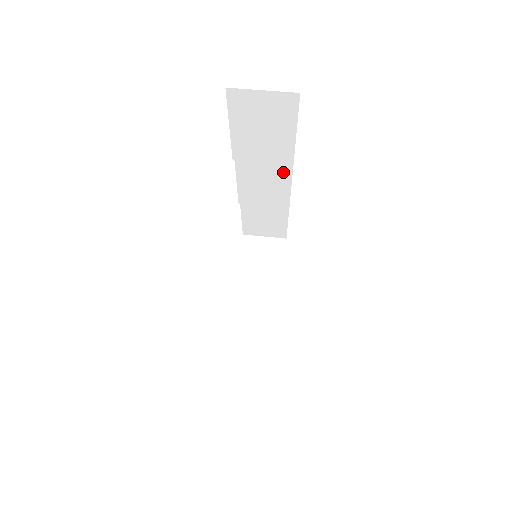
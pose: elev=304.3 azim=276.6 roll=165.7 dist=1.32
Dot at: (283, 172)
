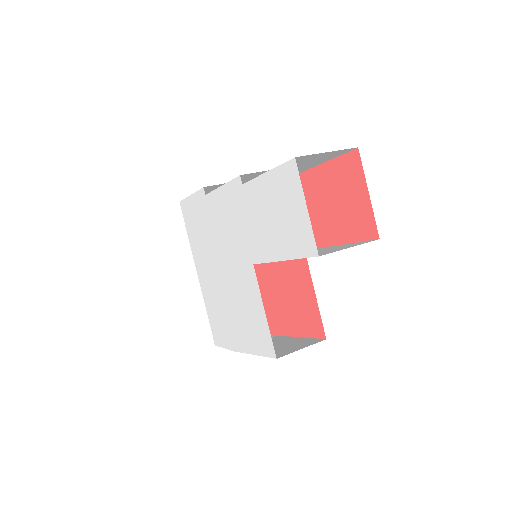
Dot at: occluded
